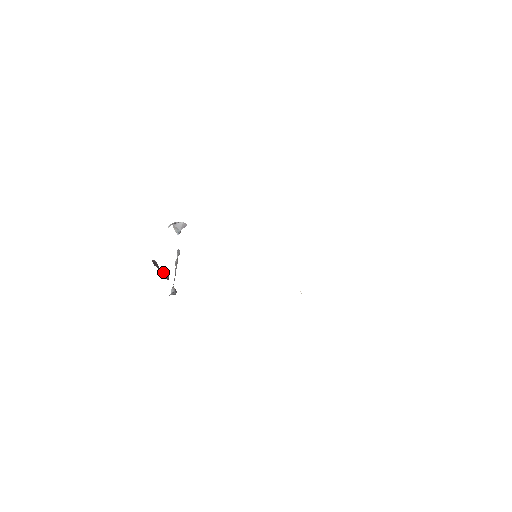
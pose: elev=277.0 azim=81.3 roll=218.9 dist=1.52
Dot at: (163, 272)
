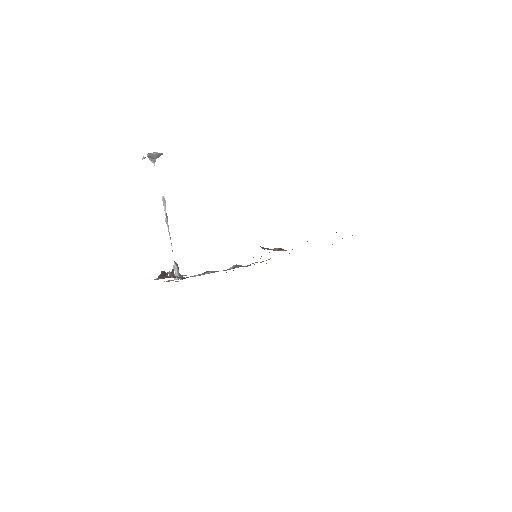
Dot at: (169, 272)
